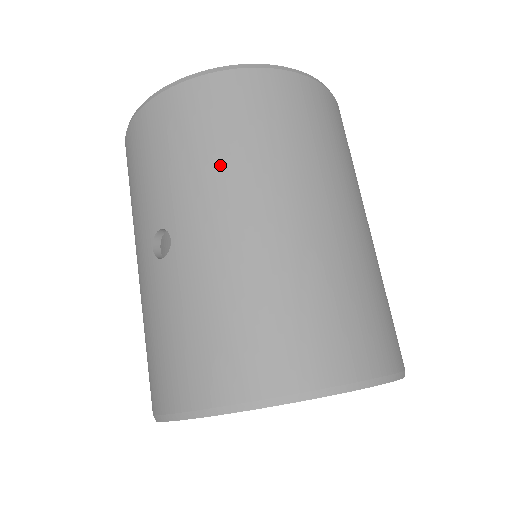
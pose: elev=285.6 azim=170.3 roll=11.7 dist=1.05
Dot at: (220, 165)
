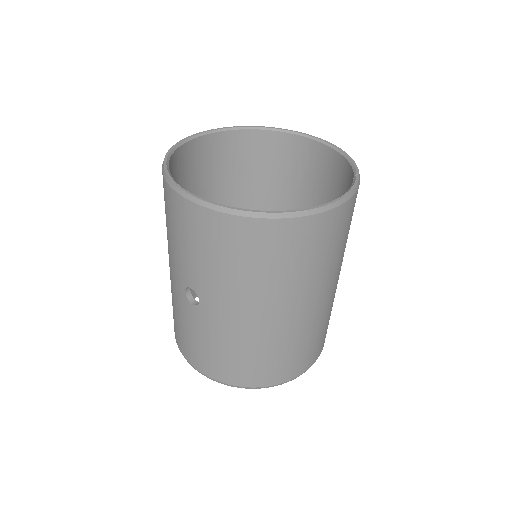
Dot at: (242, 284)
